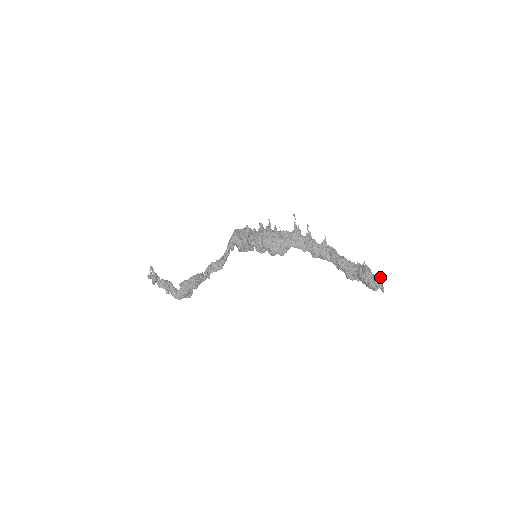
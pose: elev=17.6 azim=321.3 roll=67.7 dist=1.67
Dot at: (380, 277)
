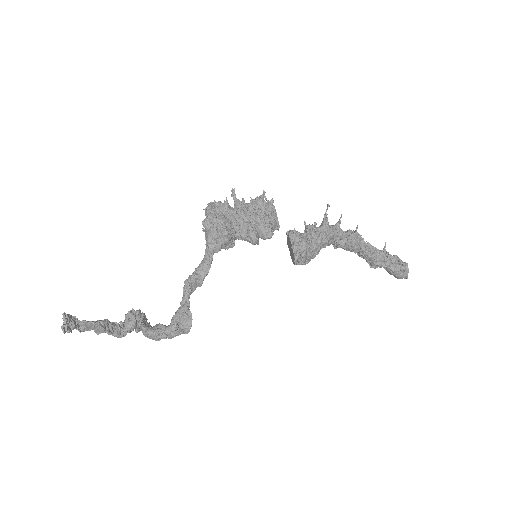
Dot at: occluded
